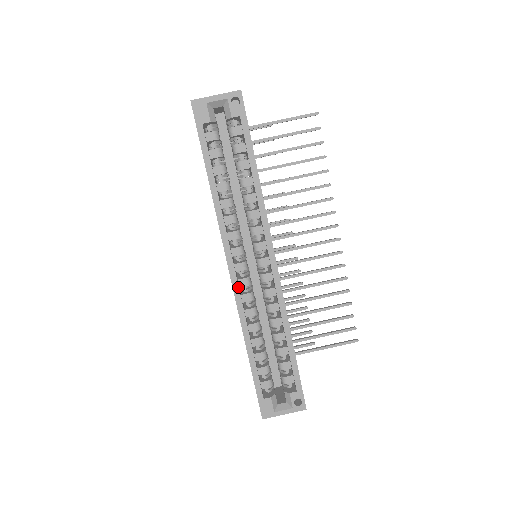
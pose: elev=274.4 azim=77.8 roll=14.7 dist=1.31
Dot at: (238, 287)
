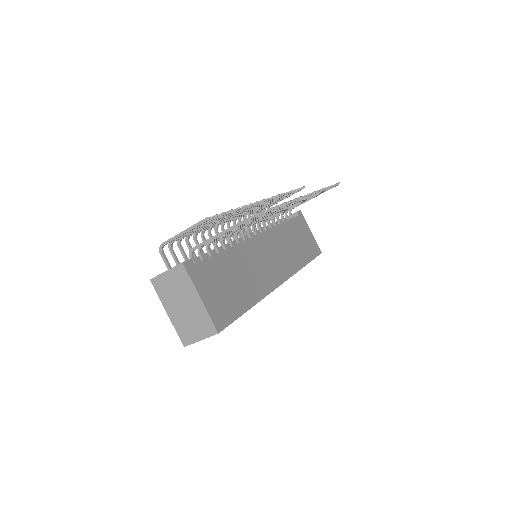
Dot at: occluded
